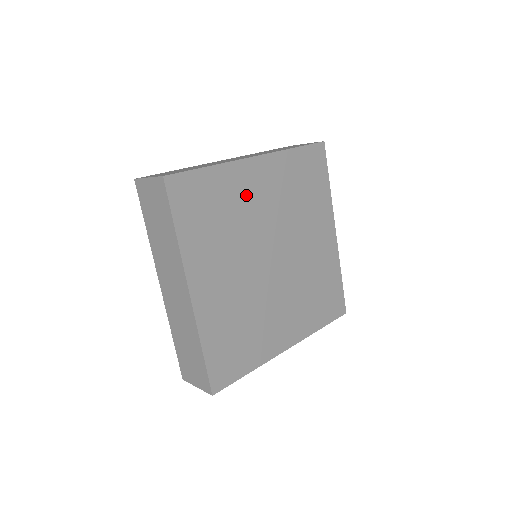
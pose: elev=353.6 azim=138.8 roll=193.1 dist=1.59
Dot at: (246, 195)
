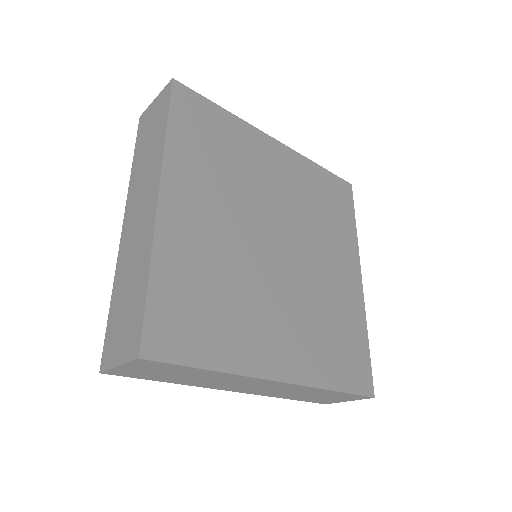
Dot at: (258, 161)
